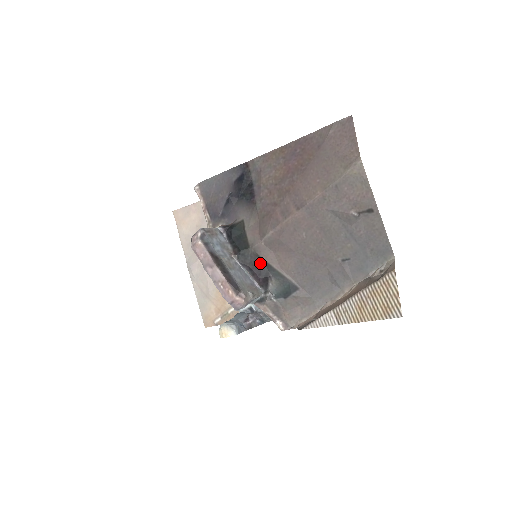
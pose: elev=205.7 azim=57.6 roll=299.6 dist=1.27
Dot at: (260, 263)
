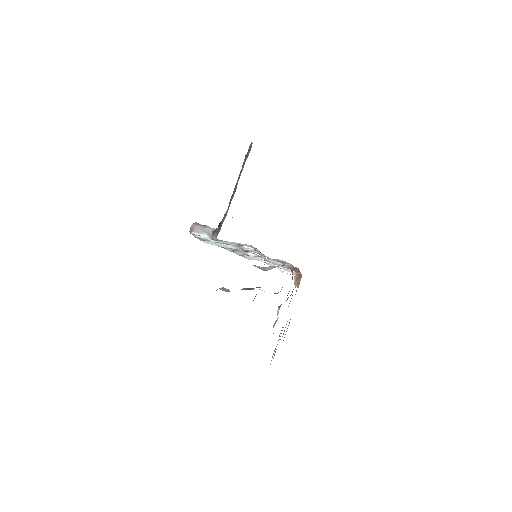
Dot at: occluded
